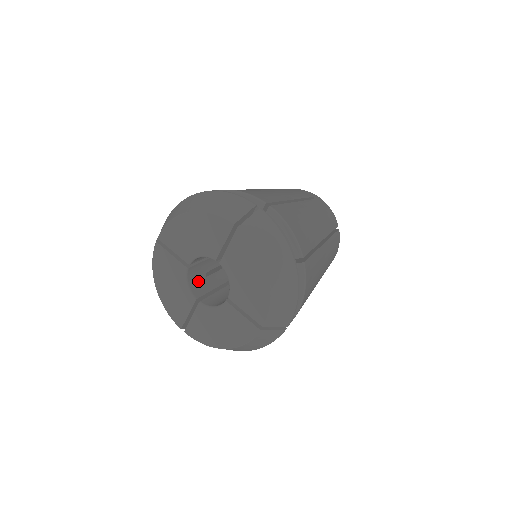
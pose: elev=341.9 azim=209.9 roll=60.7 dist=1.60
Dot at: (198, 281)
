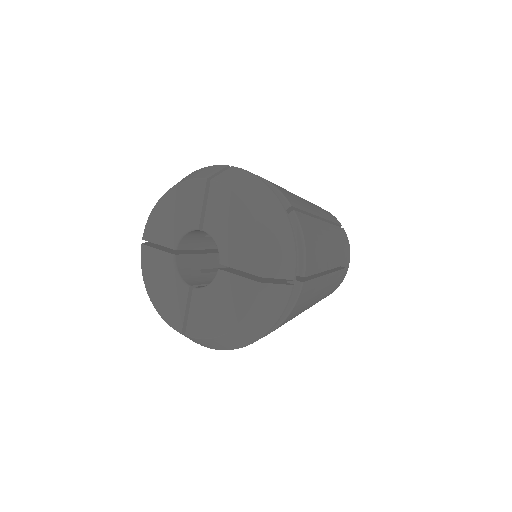
Dot at: (191, 274)
